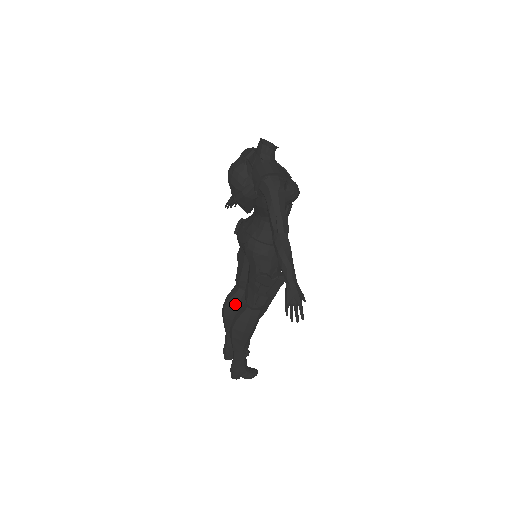
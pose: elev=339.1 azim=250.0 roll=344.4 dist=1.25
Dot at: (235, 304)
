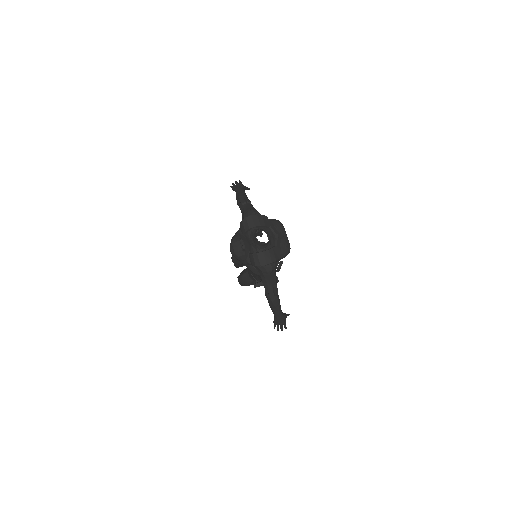
Dot at: occluded
